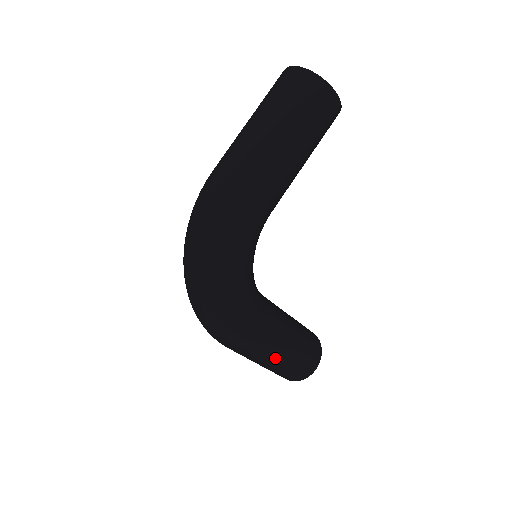
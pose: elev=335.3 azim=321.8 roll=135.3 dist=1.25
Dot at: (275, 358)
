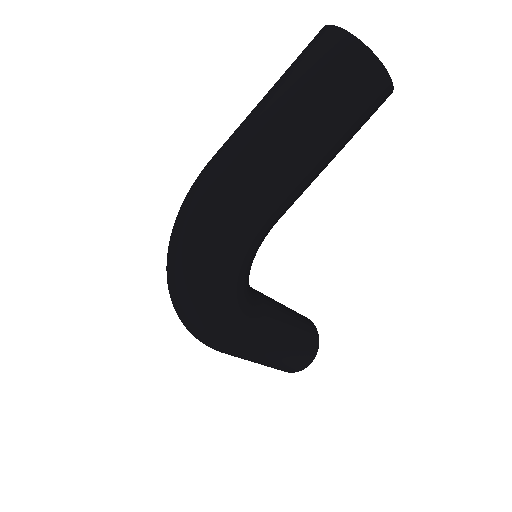
Dot at: (264, 360)
